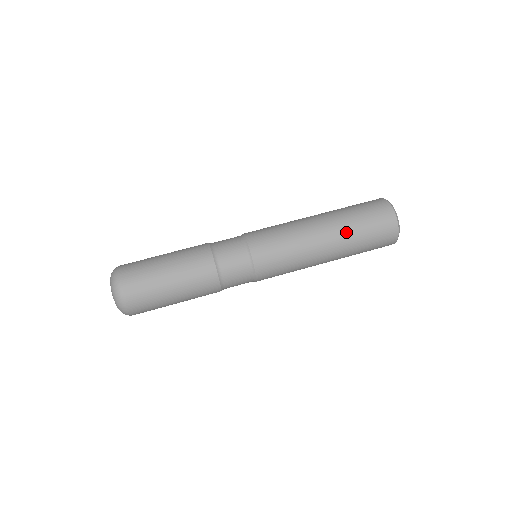
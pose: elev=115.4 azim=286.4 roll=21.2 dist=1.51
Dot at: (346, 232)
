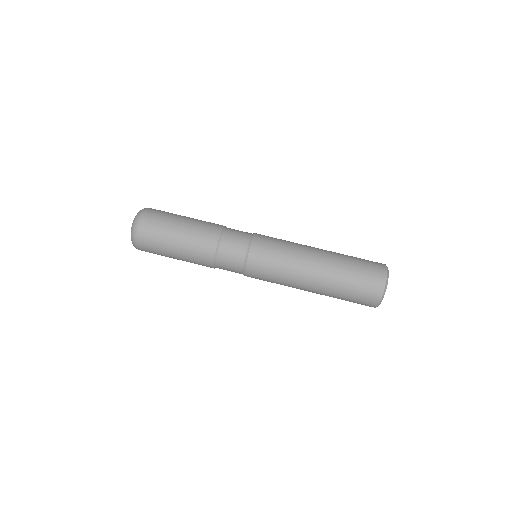
Dot at: (334, 282)
